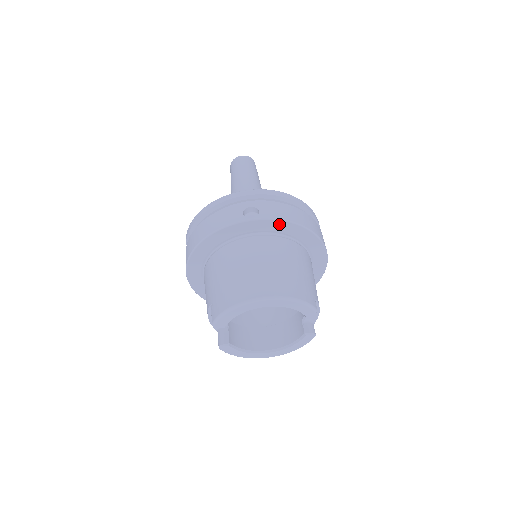
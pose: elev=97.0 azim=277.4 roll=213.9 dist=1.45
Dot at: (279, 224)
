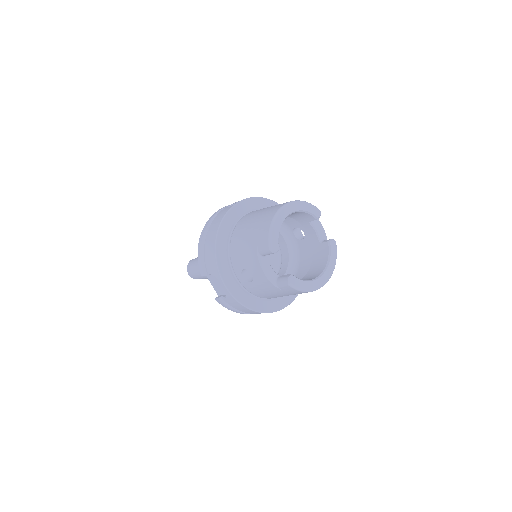
Dot at: (254, 201)
